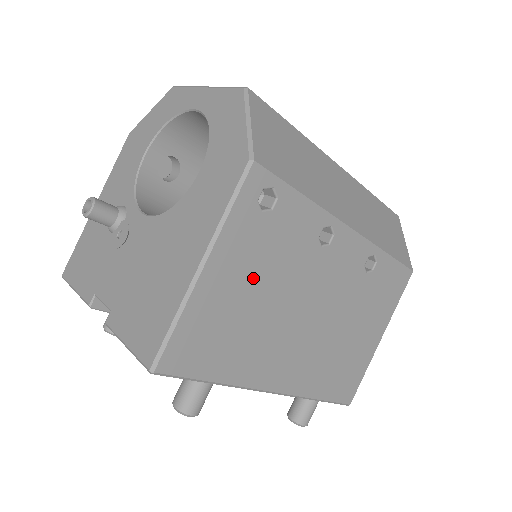
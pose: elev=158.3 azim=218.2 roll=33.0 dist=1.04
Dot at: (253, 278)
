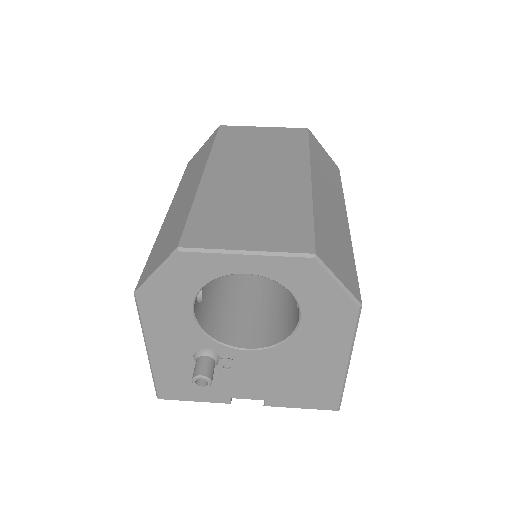
Dot at: occluded
